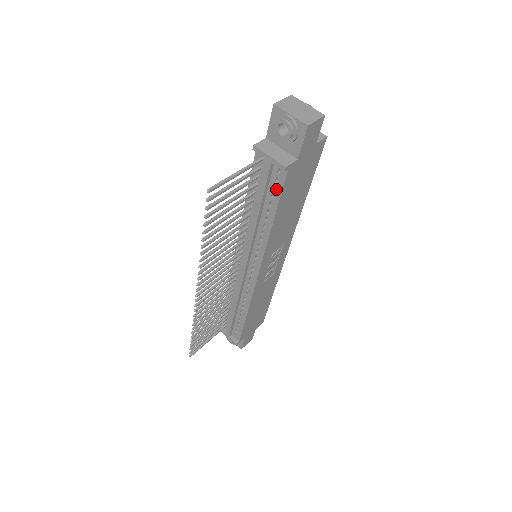
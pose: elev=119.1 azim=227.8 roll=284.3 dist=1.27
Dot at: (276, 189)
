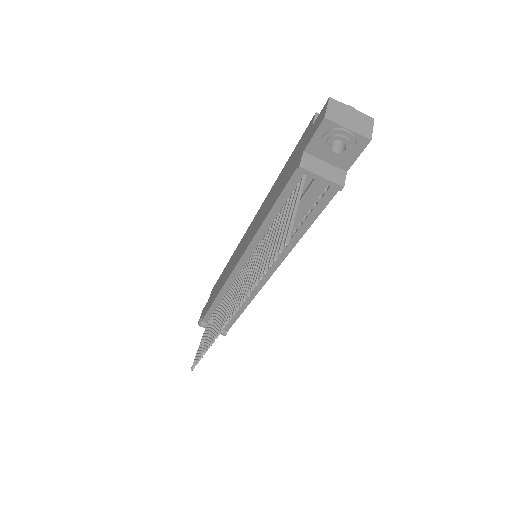
Dot at: (318, 205)
